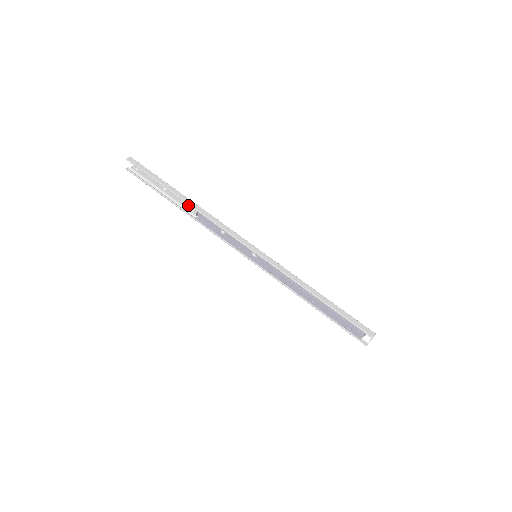
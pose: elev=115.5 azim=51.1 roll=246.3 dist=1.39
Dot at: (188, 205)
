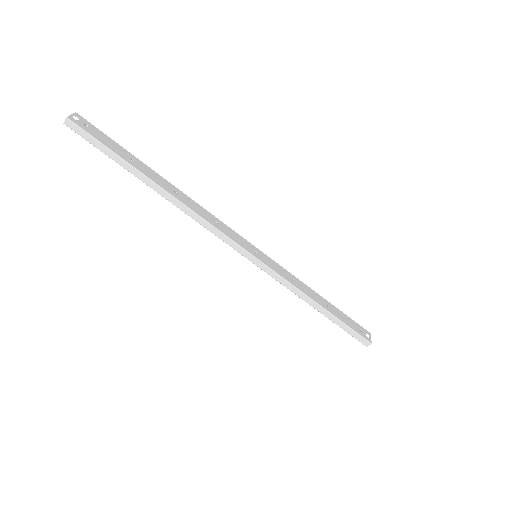
Dot at: (167, 189)
